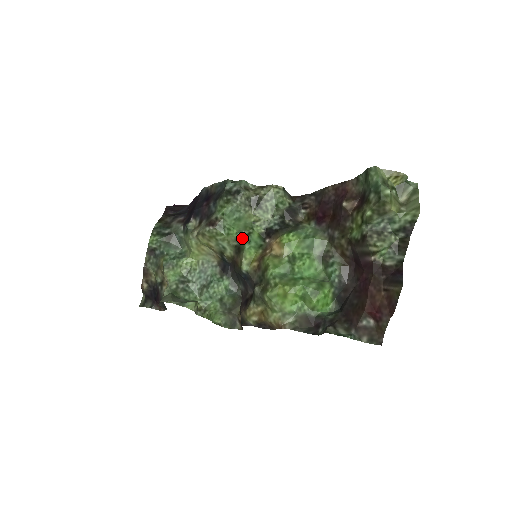
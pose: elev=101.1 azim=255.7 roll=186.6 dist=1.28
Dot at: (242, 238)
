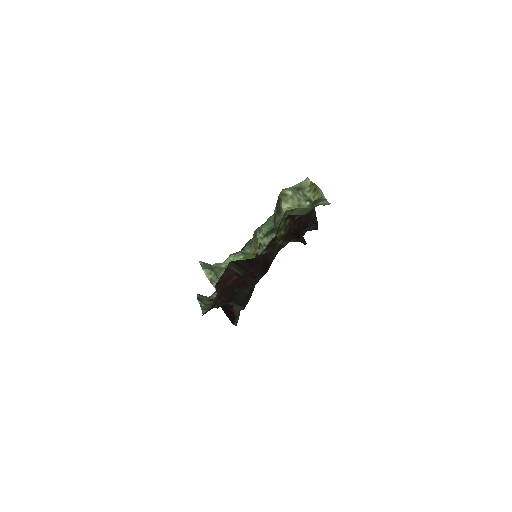
Dot at: occluded
